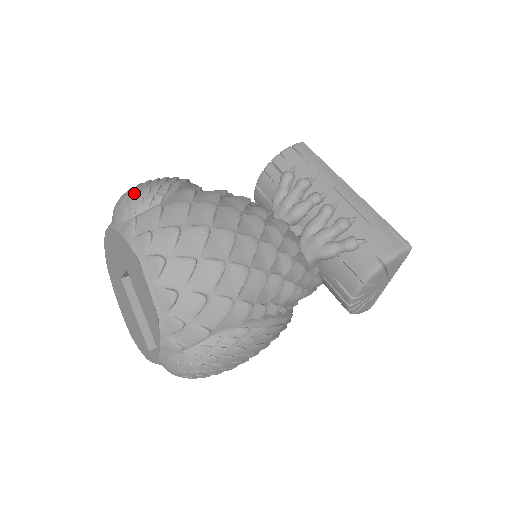
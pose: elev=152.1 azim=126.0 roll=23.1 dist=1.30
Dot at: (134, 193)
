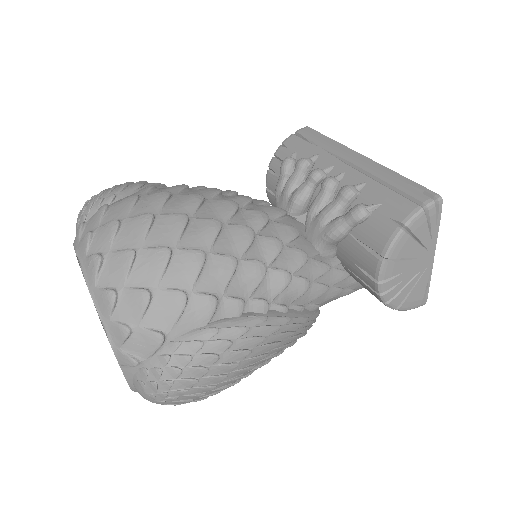
Dot at: (88, 201)
